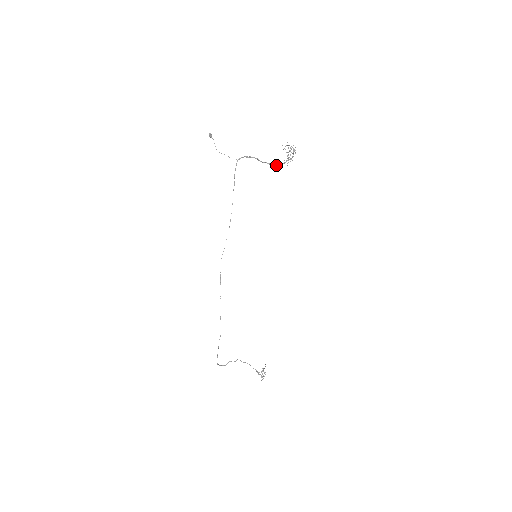
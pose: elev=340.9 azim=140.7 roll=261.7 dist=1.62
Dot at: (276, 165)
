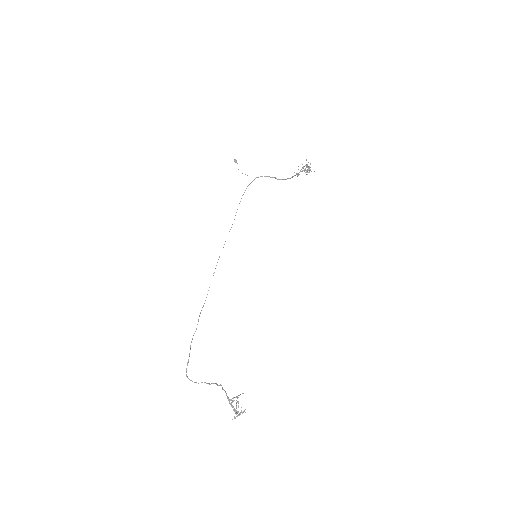
Dot at: (290, 178)
